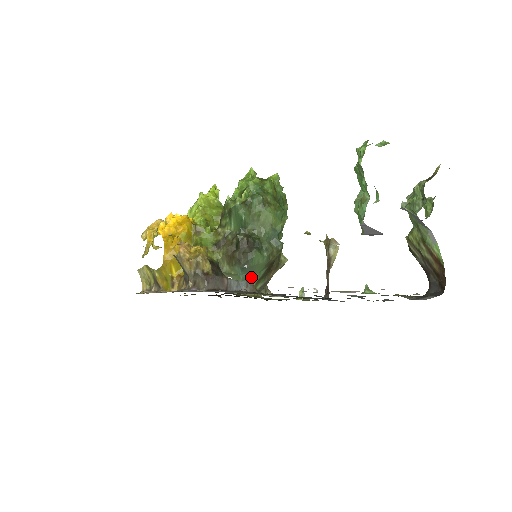
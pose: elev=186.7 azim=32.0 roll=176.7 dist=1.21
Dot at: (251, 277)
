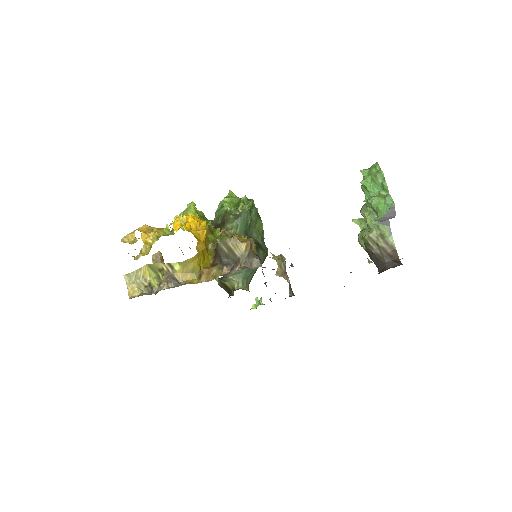
Dot at: (250, 275)
